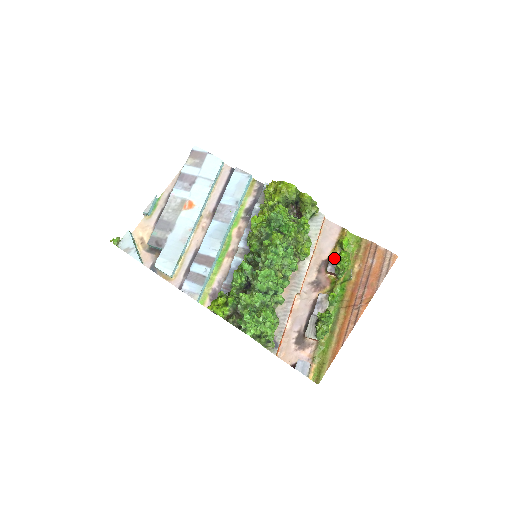
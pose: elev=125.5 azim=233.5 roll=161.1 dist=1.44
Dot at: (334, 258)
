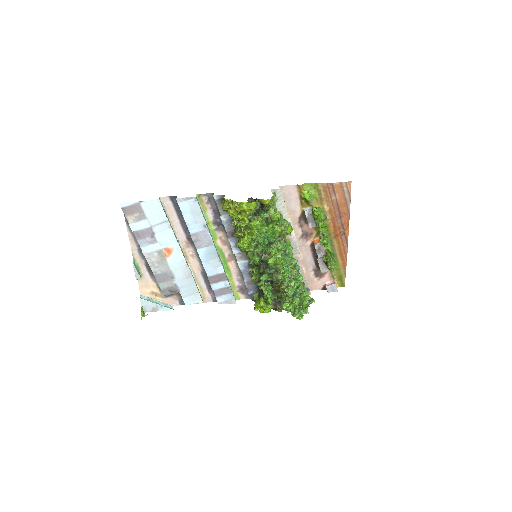
Dot at: (309, 216)
